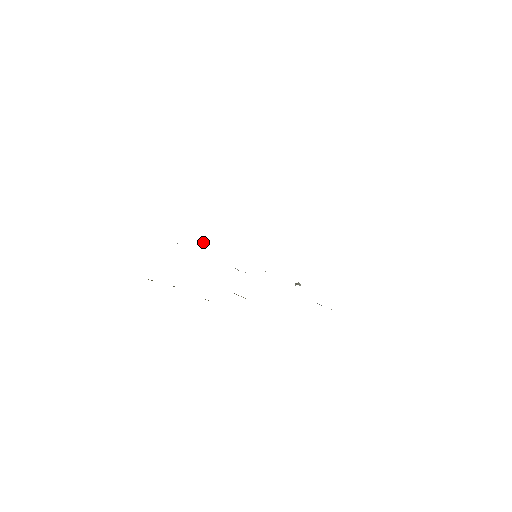
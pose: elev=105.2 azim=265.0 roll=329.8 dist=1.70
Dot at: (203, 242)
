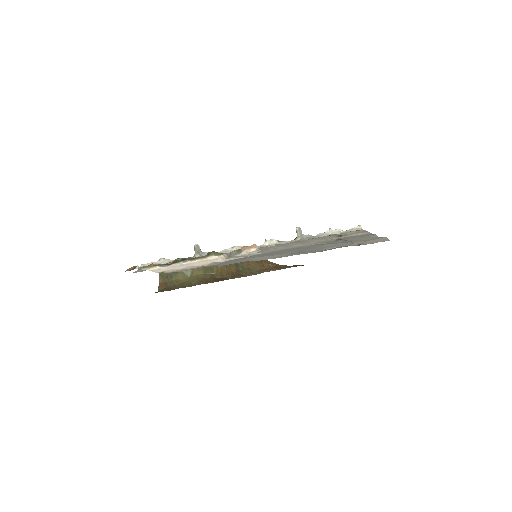
Dot at: (197, 249)
